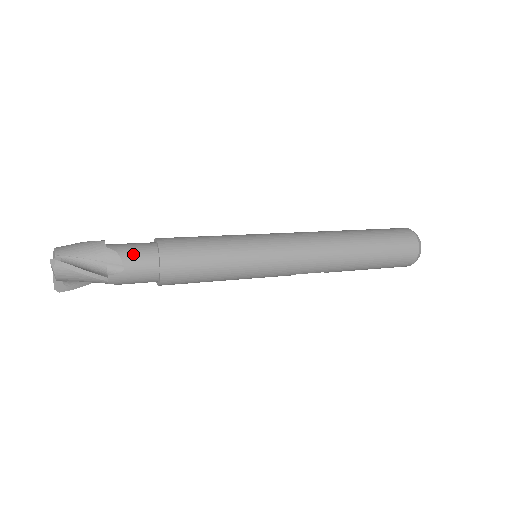
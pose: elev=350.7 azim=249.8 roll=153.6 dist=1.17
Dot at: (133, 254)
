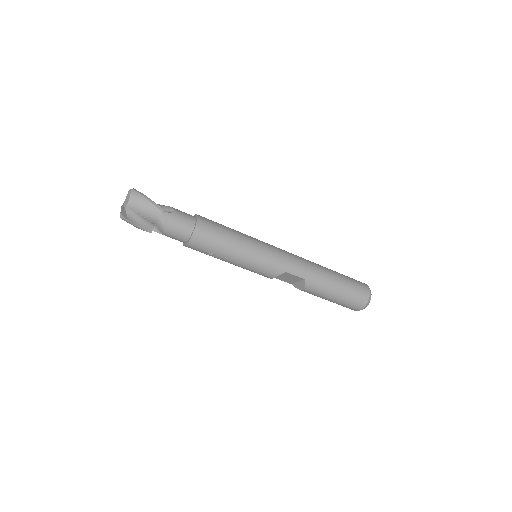
Dot at: occluded
